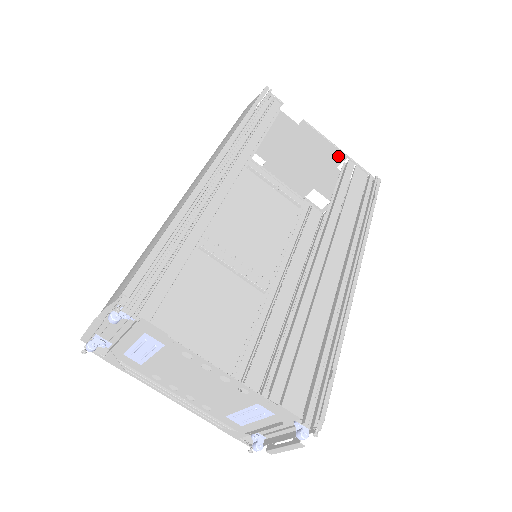
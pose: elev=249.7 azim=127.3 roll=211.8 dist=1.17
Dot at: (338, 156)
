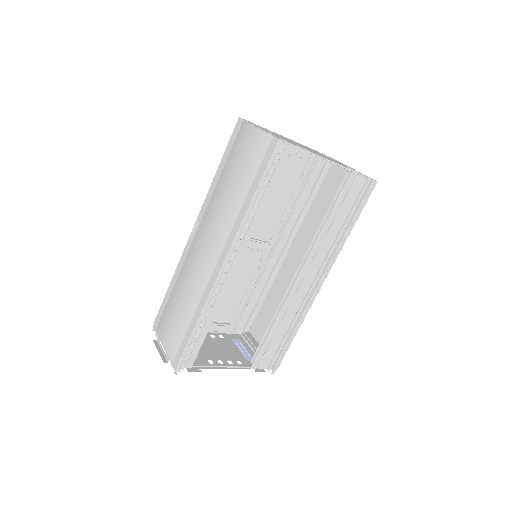
Dot at: occluded
